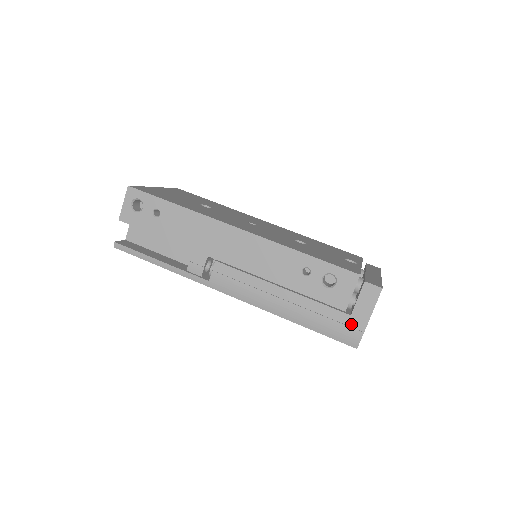
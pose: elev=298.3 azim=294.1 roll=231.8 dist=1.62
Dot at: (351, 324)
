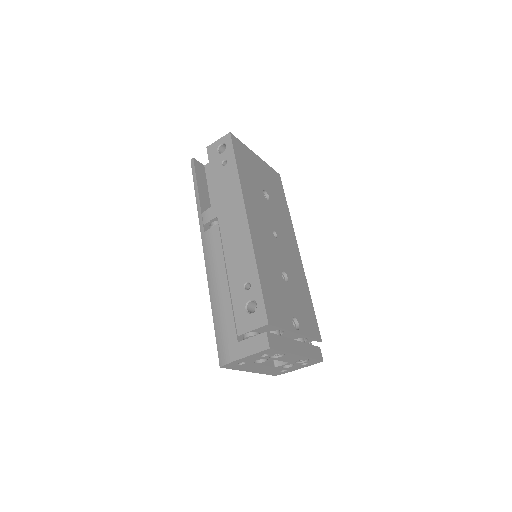
Dot at: (232, 348)
